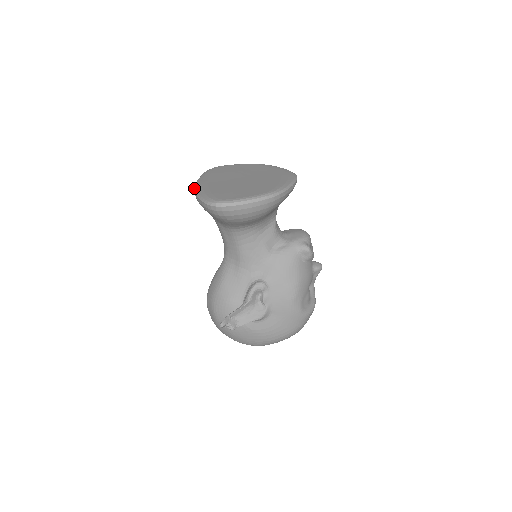
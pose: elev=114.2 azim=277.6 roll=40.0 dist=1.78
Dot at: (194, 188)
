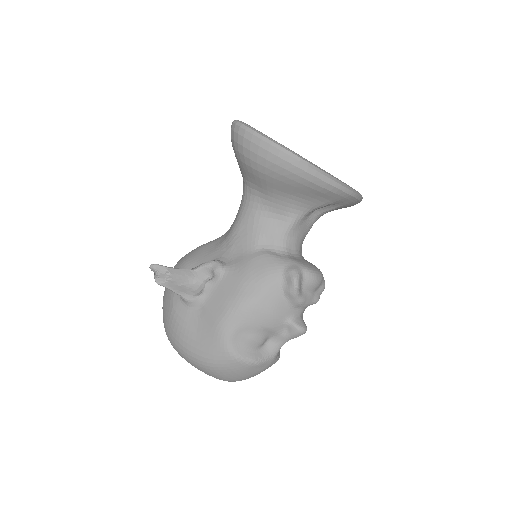
Dot at: occluded
